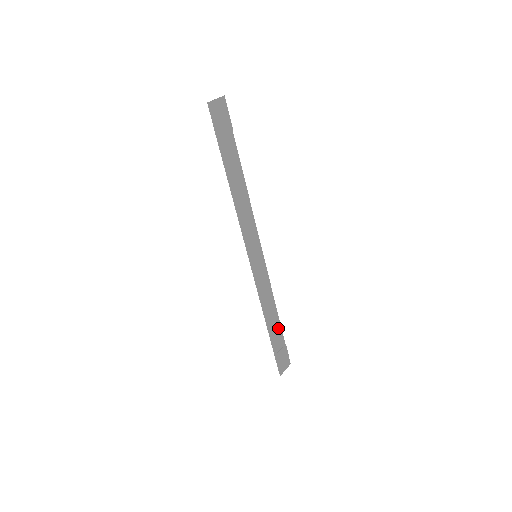
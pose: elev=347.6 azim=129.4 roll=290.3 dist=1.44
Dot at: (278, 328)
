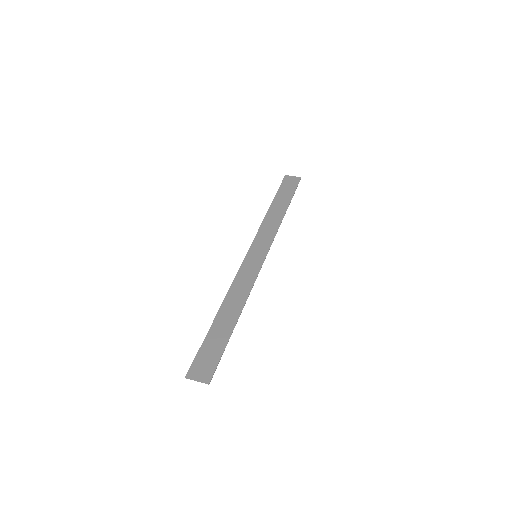
Dot at: (229, 329)
